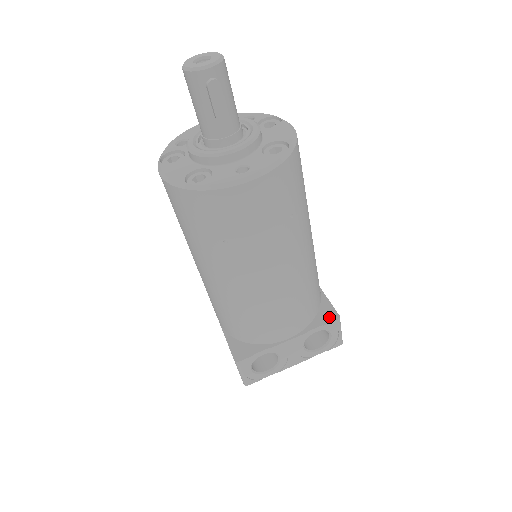
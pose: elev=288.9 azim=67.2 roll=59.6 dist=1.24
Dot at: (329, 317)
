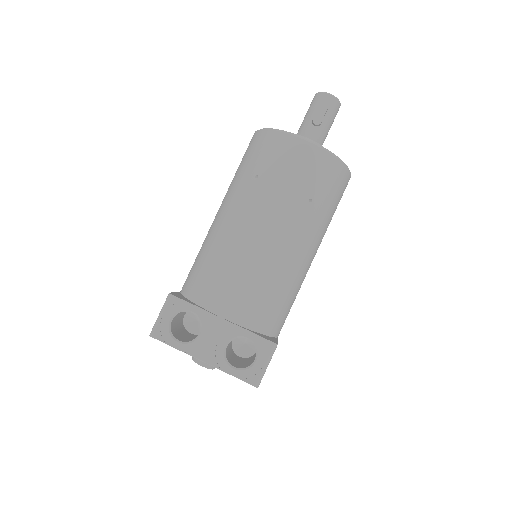
Dot at: (269, 338)
